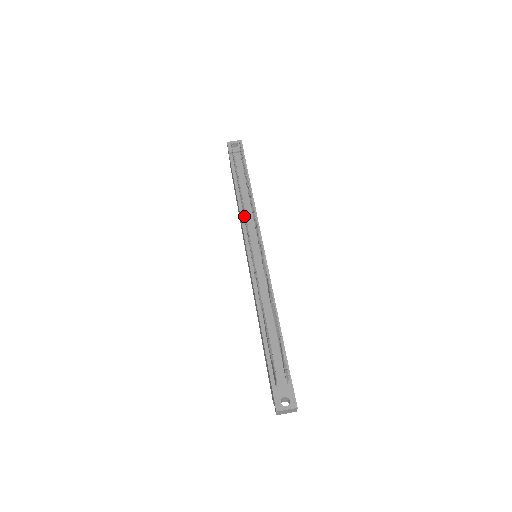
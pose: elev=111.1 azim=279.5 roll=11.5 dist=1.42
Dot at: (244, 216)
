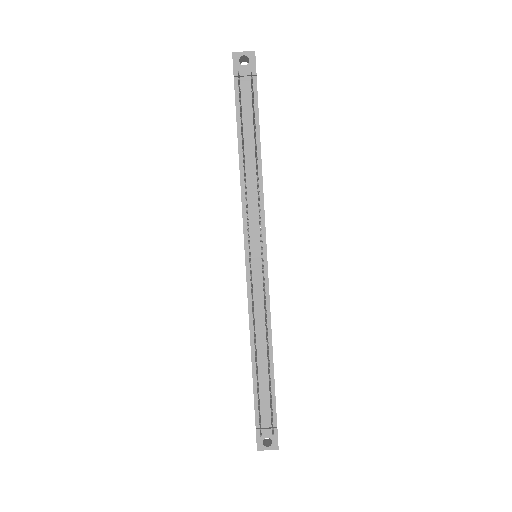
Dot at: occluded
